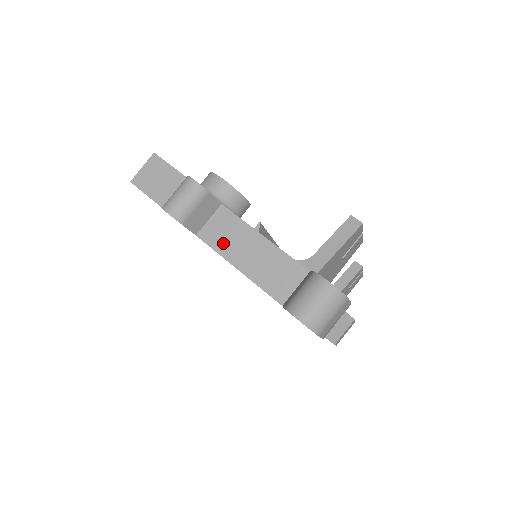
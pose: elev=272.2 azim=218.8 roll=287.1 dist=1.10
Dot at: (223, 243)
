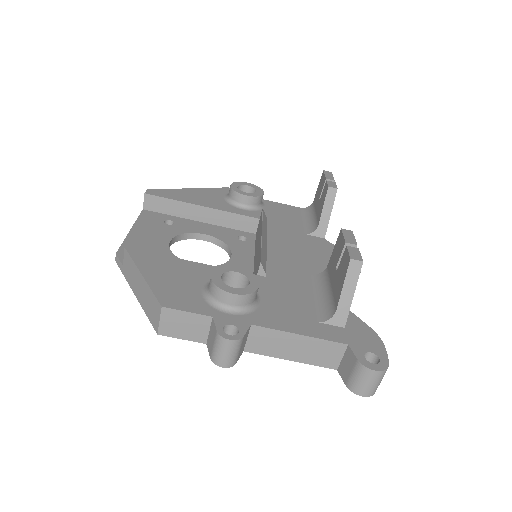
Dot at: (269, 349)
